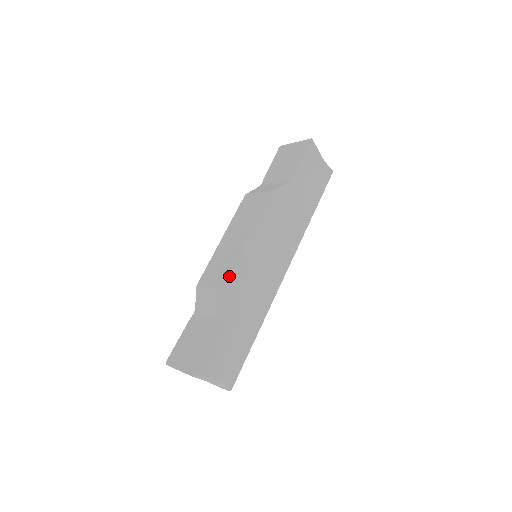
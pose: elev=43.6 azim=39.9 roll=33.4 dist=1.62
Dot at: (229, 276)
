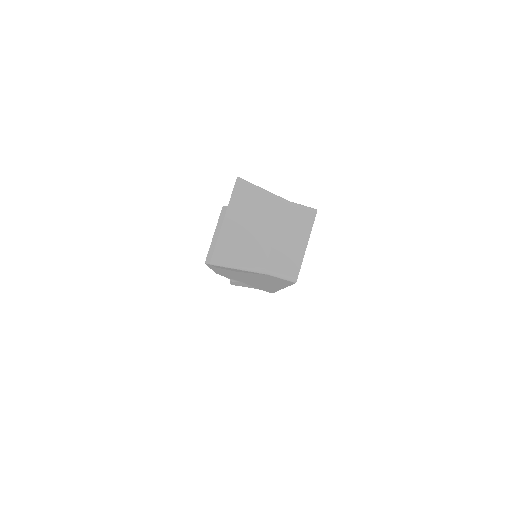
Dot at: occluded
